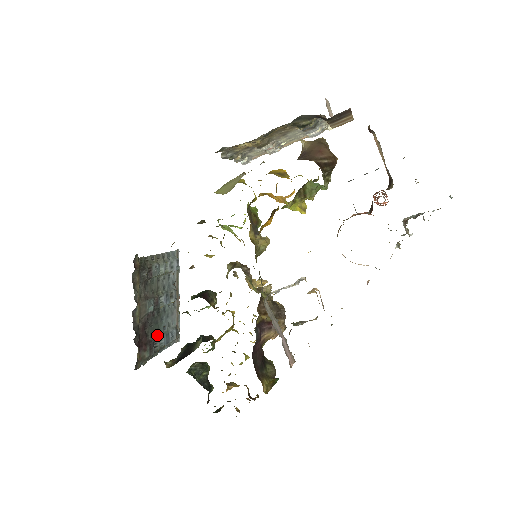
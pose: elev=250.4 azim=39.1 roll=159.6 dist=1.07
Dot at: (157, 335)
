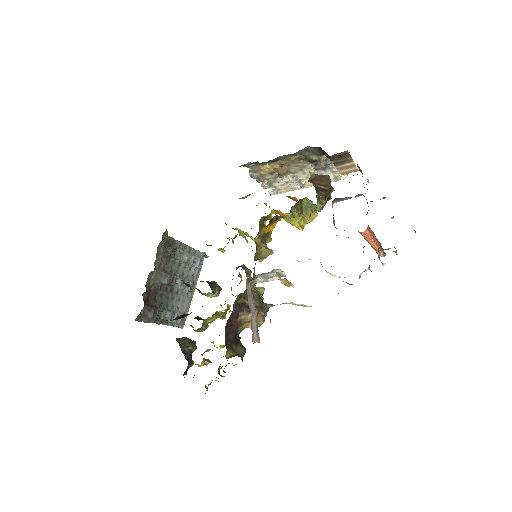
Dot at: (164, 308)
